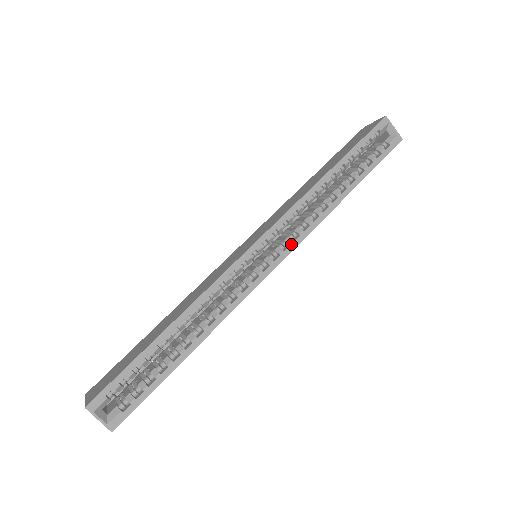
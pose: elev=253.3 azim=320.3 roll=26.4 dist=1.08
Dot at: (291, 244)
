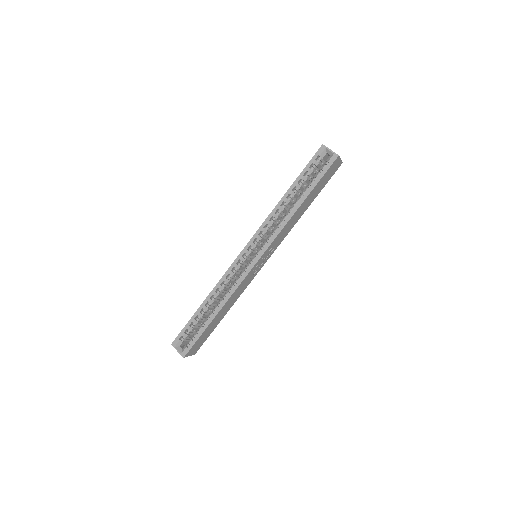
Dot at: (266, 245)
